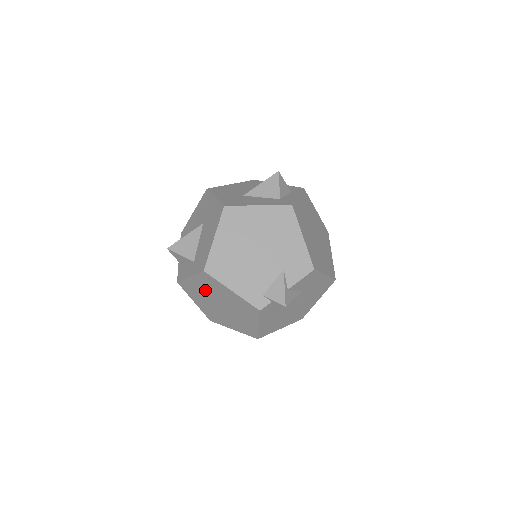
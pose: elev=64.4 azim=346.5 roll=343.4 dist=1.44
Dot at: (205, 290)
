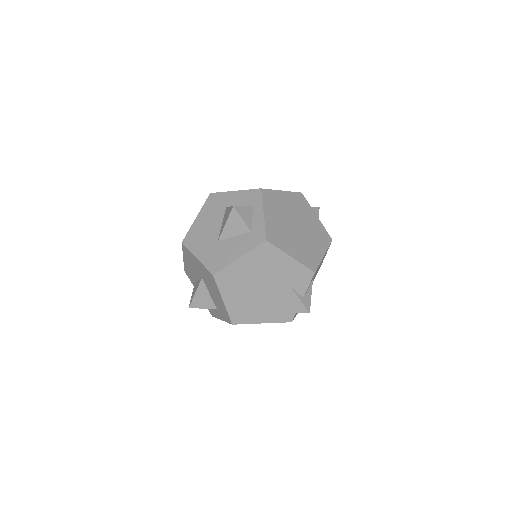
Dot at: occluded
